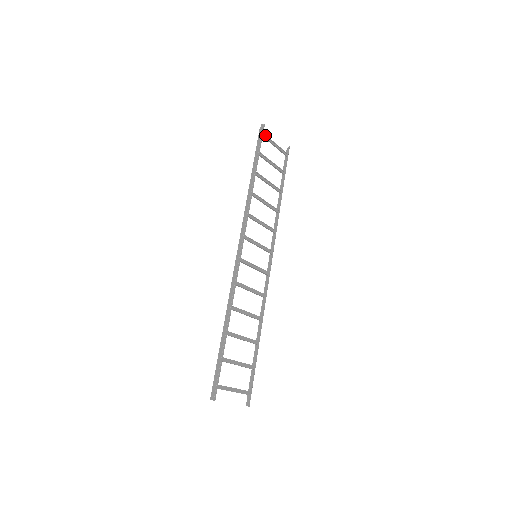
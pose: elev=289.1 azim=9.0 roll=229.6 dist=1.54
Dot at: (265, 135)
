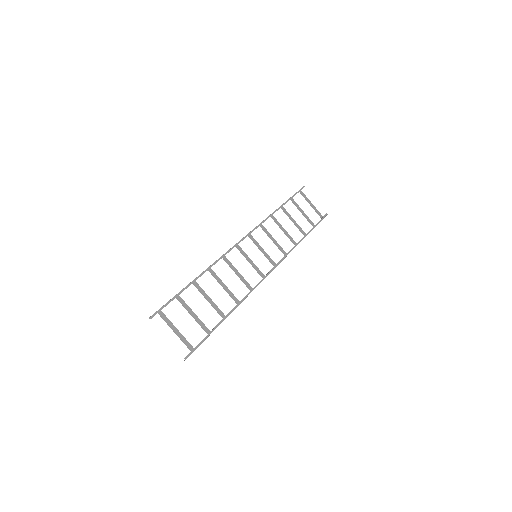
Dot at: (303, 194)
